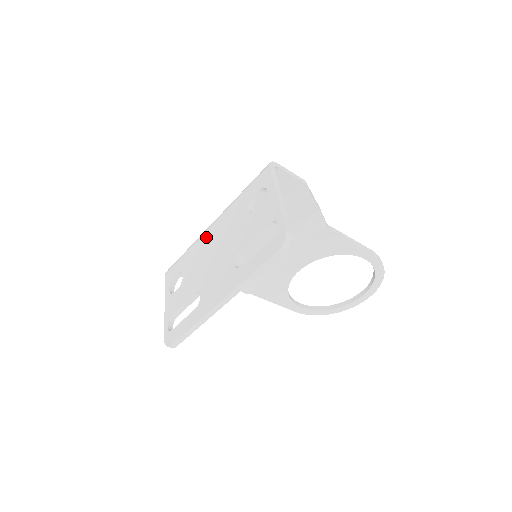
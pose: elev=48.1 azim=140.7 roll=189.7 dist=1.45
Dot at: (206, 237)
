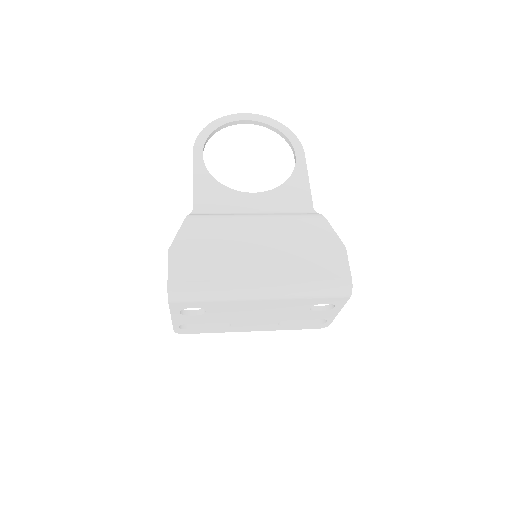
Dot at: (251, 304)
